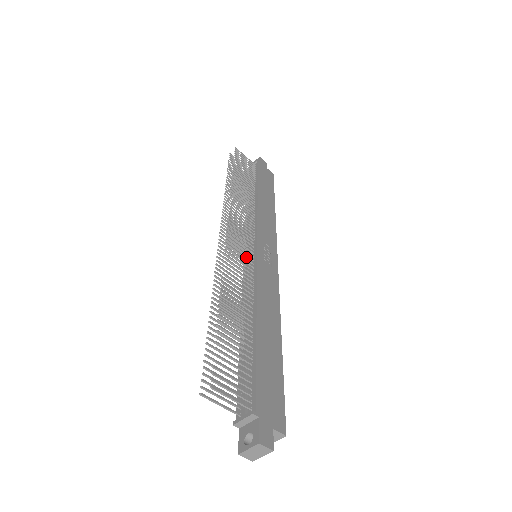
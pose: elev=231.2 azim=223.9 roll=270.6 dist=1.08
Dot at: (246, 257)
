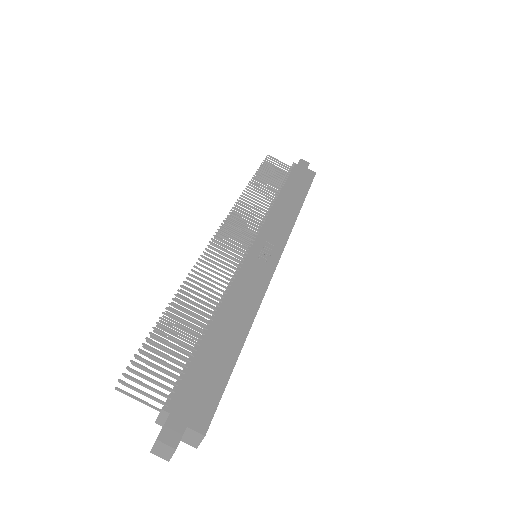
Dot at: (233, 257)
